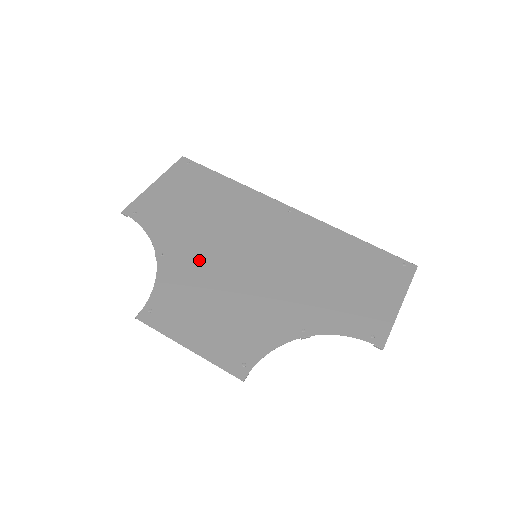
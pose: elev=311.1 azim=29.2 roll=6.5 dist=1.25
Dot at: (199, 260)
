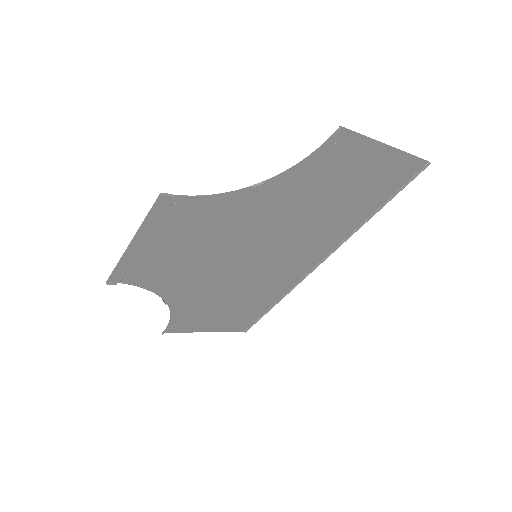
Dot at: (200, 280)
